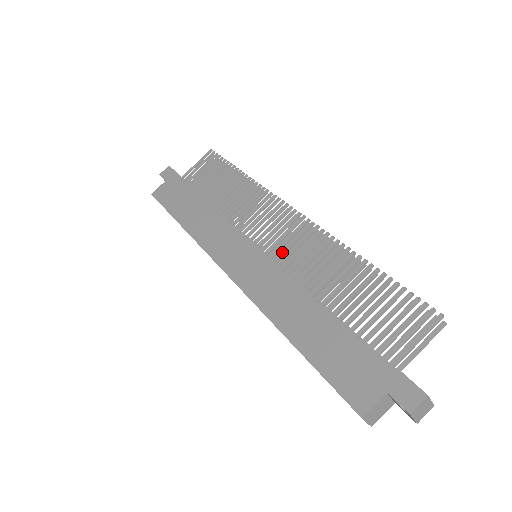
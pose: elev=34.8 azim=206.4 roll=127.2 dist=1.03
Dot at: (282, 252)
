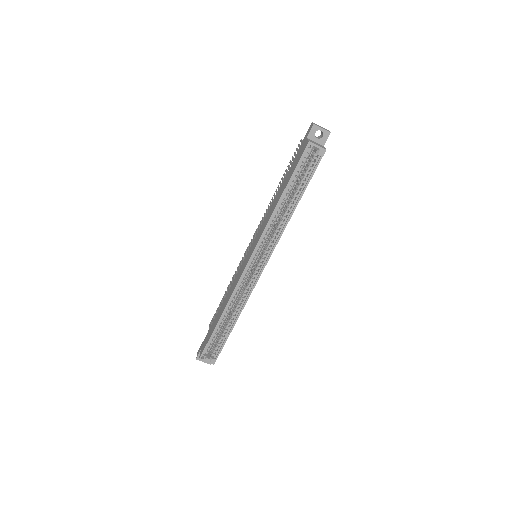
Dot at: occluded
